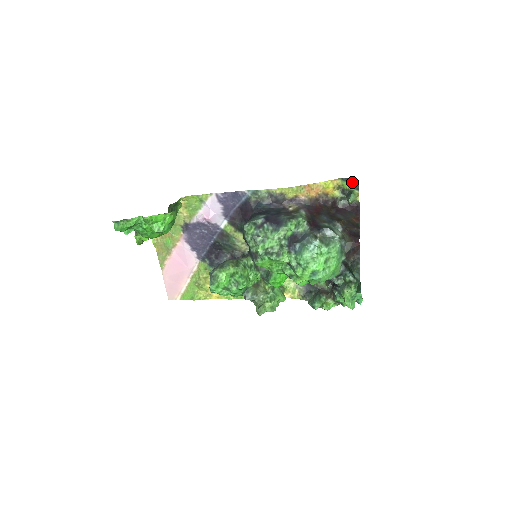
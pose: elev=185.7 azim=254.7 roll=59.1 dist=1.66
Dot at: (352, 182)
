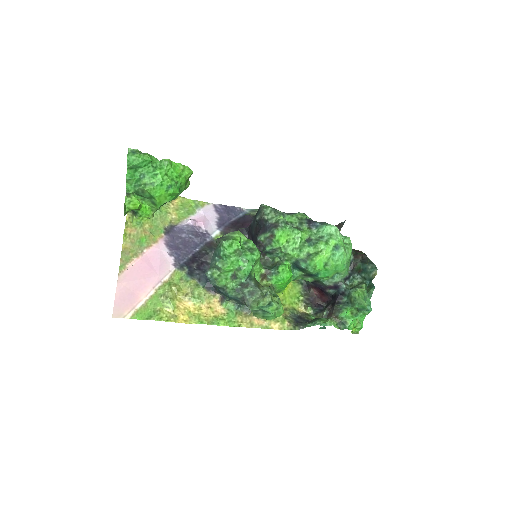
Dot at: occluded
